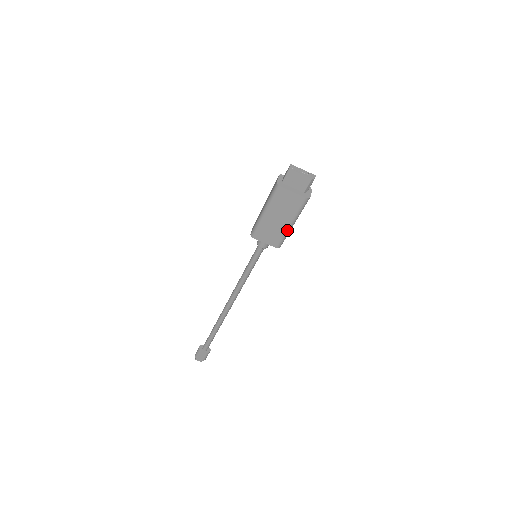
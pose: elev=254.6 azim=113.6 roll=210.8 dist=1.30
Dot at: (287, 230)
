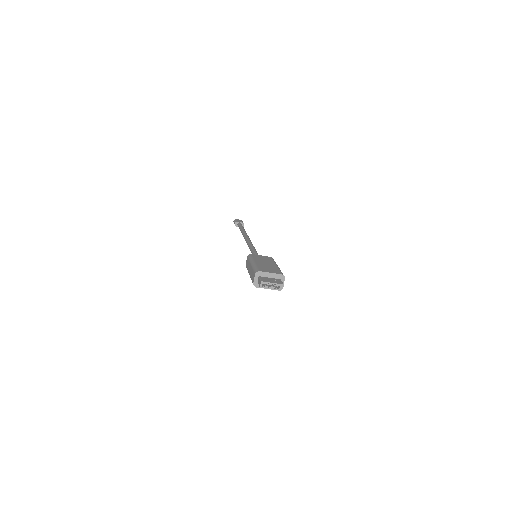
Dot at: occluded
